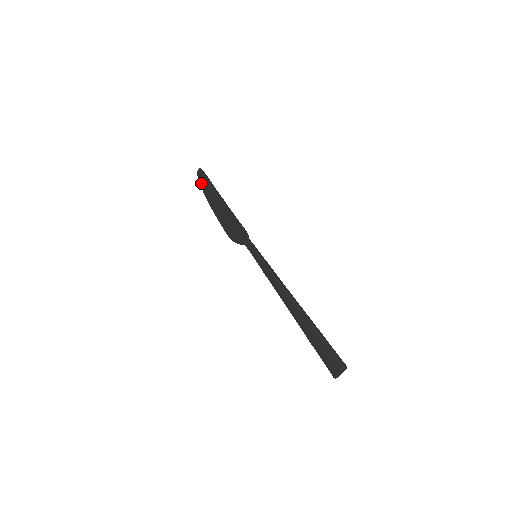
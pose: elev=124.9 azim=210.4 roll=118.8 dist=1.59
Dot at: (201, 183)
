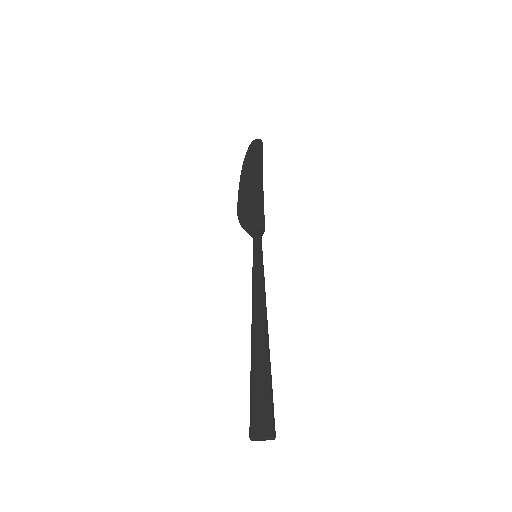
Dot at: (250, 150)
